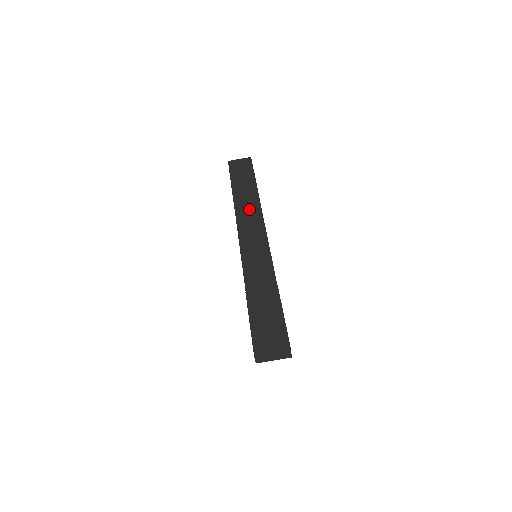
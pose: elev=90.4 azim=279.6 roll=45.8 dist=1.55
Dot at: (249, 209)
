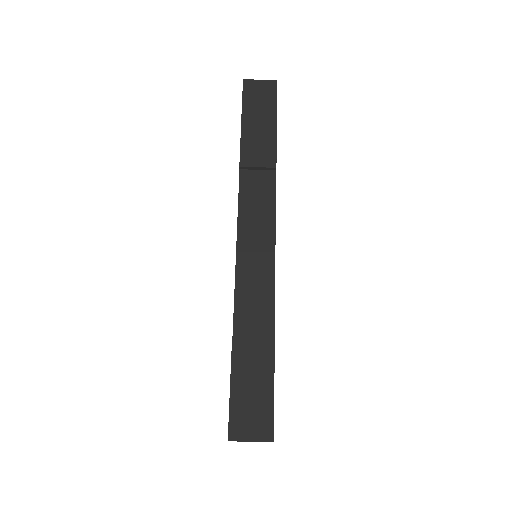
Dot at: (259, 184)
